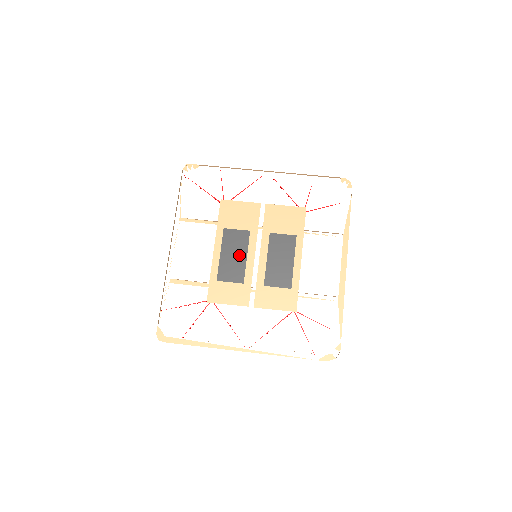
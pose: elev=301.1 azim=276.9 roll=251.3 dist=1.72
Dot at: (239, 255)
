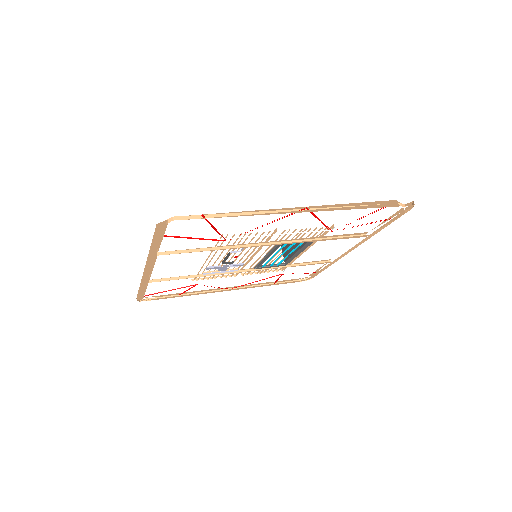
Dot at: occluded
